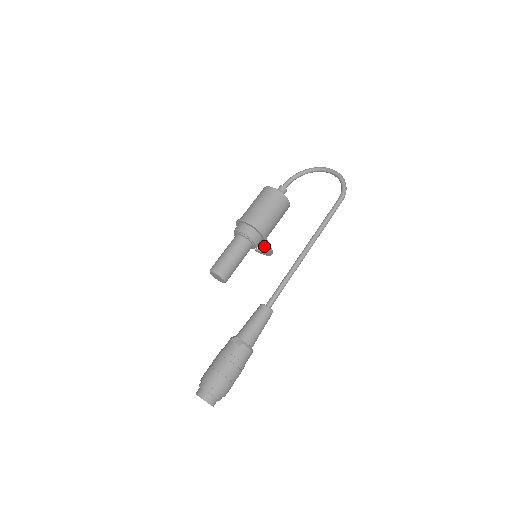
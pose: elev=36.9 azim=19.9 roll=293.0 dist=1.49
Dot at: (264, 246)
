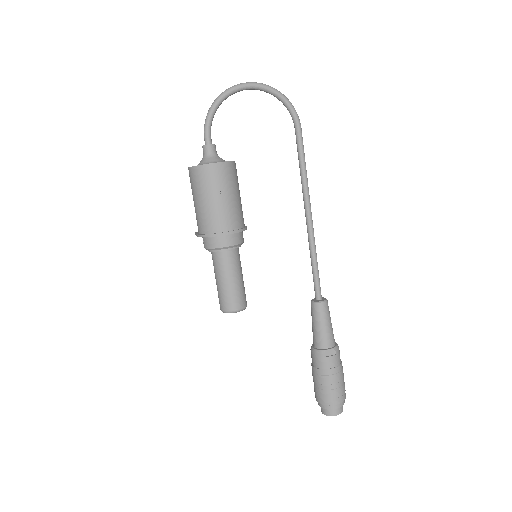
Dot at: occluded
